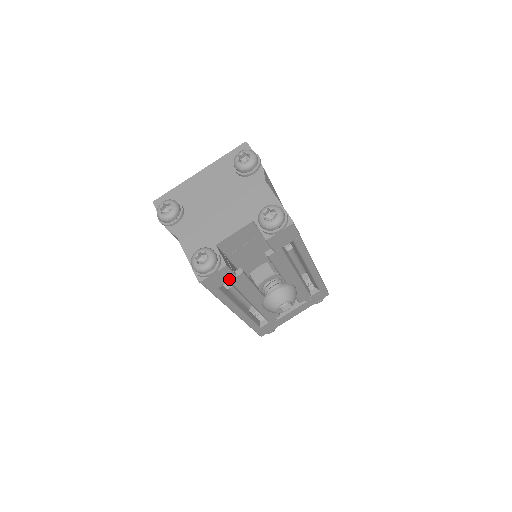
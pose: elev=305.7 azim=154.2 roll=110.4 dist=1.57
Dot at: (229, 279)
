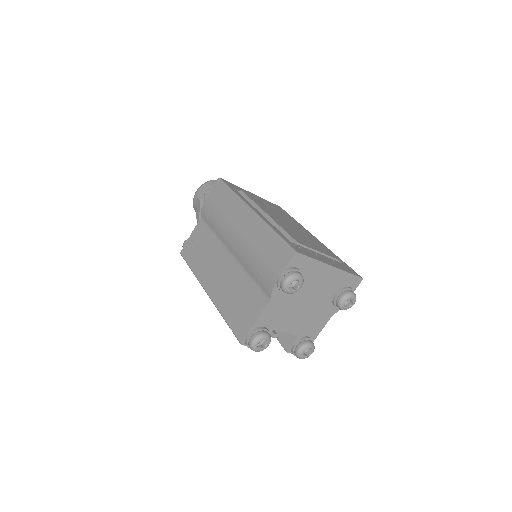
Dot at: occluded
